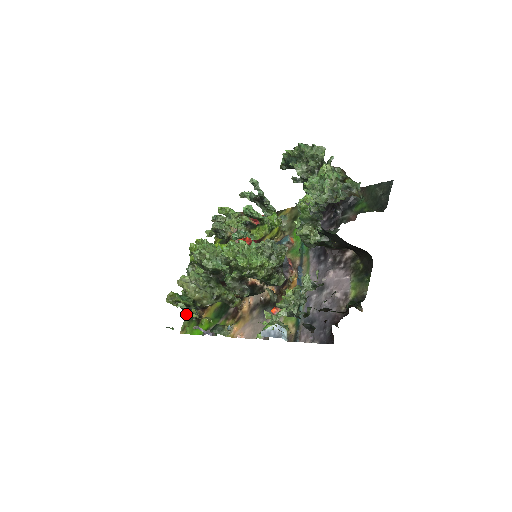
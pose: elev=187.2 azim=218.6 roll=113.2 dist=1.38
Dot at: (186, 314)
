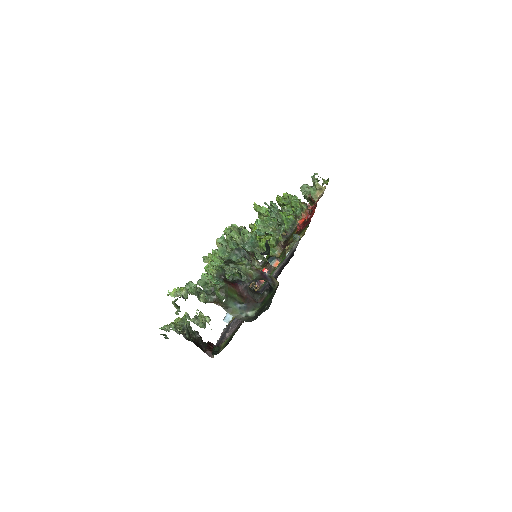
Dot at: occluded
